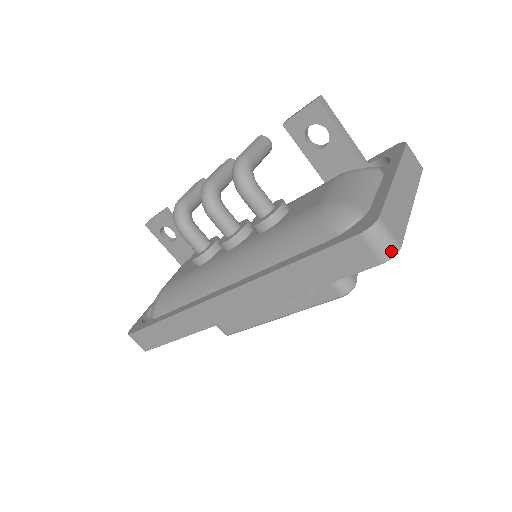
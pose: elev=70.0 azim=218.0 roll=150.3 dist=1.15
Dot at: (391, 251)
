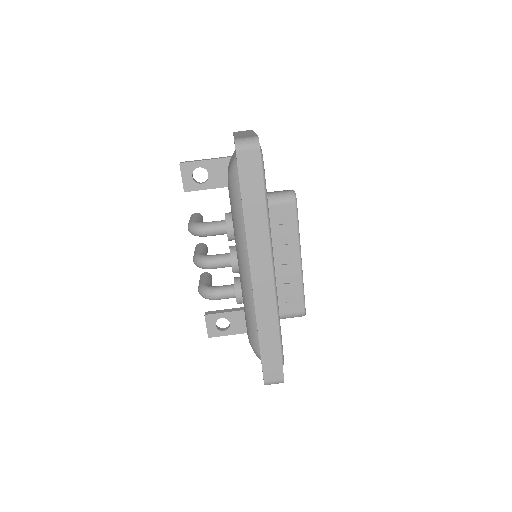
Dot at: (255, 140)
